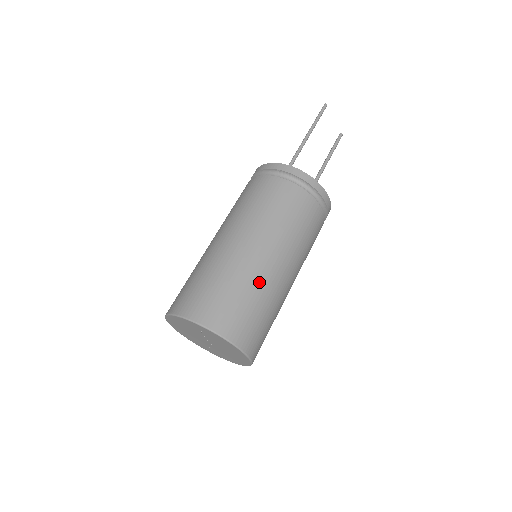
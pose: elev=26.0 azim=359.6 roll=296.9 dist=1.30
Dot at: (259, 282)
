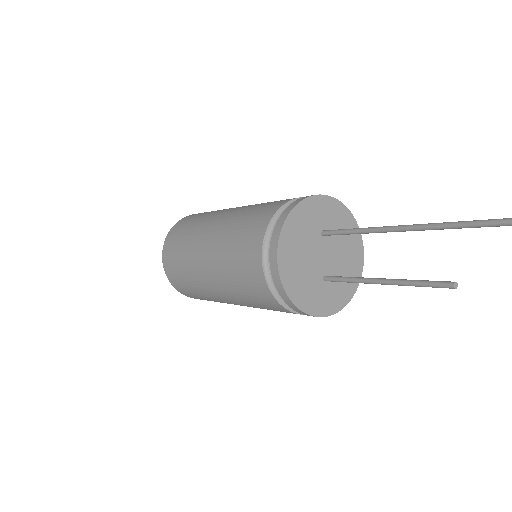
Dot at: (197, 283)
